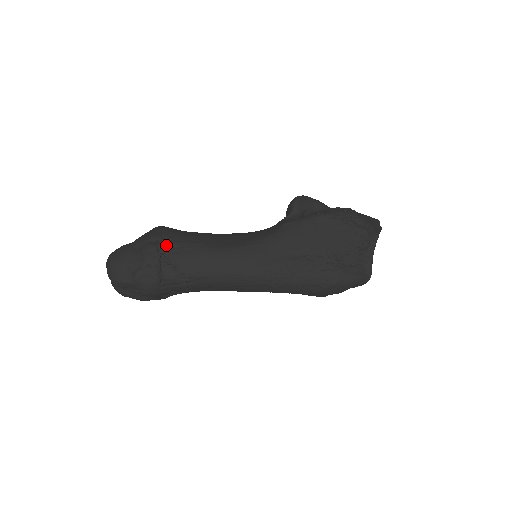
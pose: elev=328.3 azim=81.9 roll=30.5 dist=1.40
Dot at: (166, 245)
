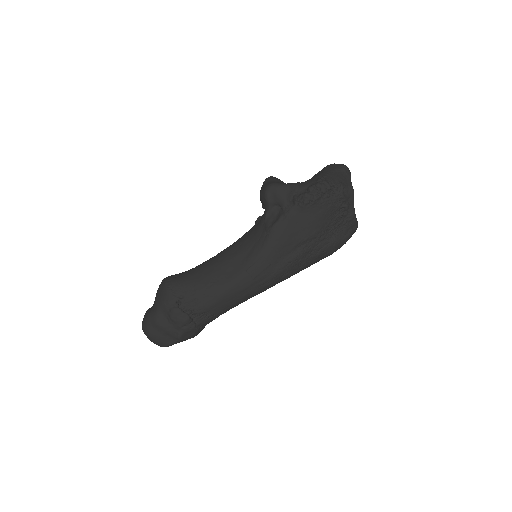
Dot at: (186, 303)
